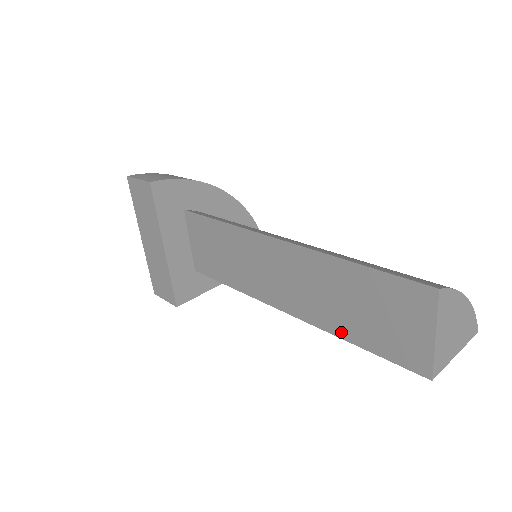
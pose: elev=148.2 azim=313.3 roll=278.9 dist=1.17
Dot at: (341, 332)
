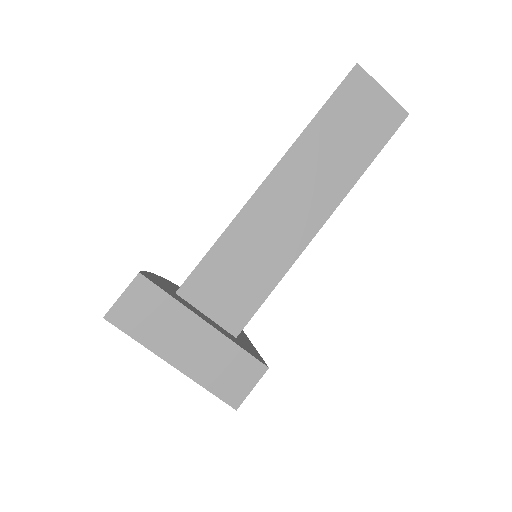
Dot at: (358, 170)
